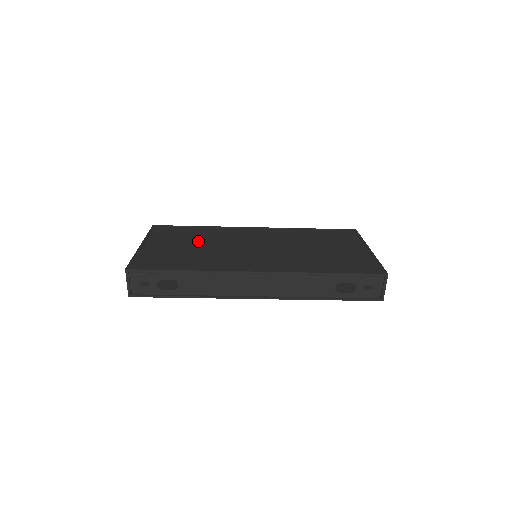
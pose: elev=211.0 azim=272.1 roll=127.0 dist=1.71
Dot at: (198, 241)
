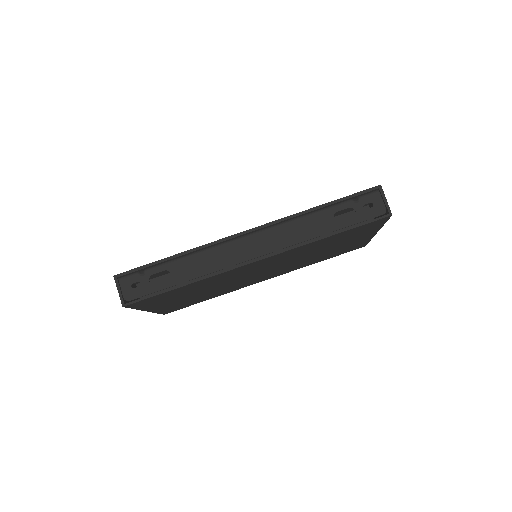
Dot at: occluded
